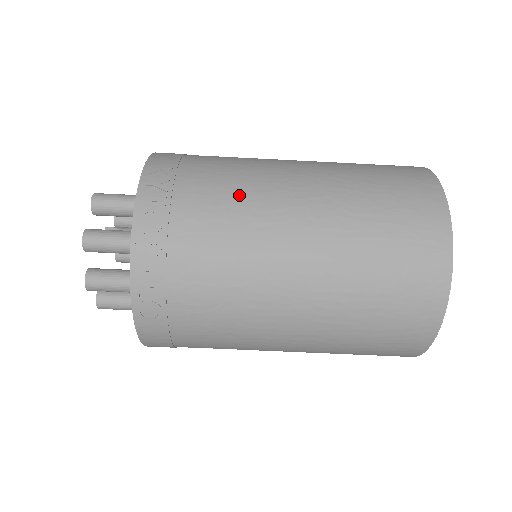
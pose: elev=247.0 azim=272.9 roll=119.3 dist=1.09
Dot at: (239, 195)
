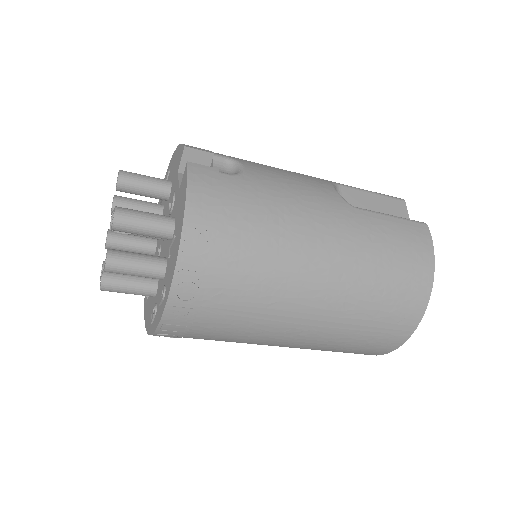
Dot at: (271, 274)
